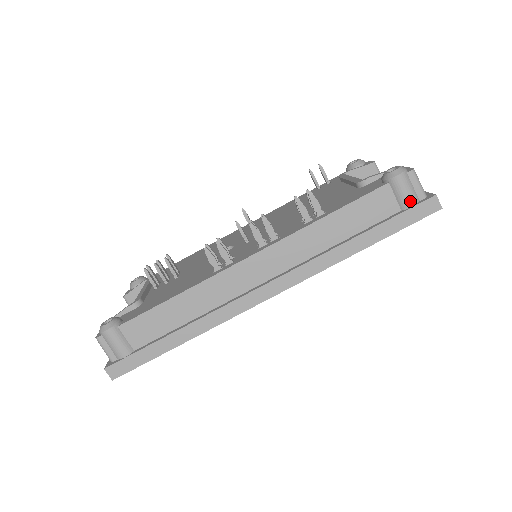
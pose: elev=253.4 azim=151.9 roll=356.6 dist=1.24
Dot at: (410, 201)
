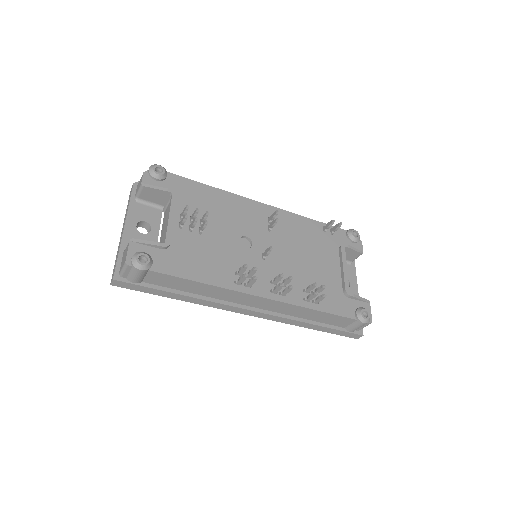
Dot at: (353, 330)
